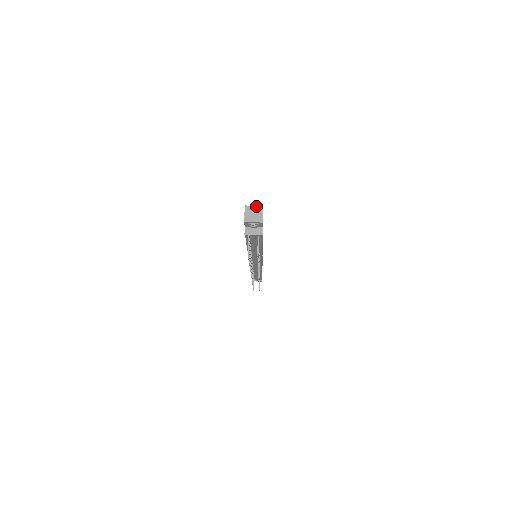
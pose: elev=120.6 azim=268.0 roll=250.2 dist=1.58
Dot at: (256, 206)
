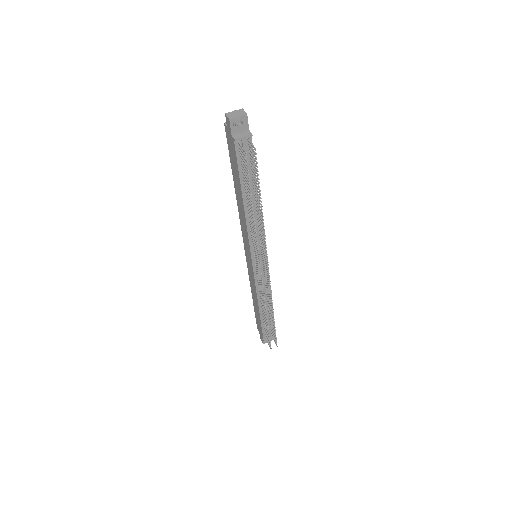
Dot at: occluded
